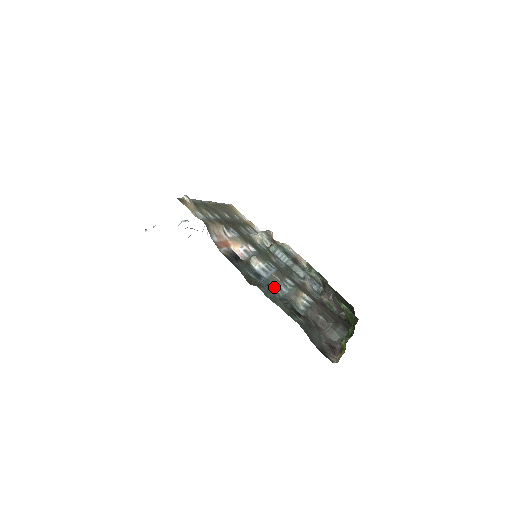
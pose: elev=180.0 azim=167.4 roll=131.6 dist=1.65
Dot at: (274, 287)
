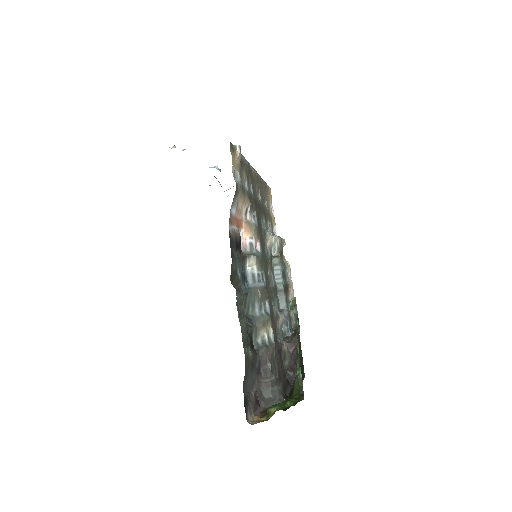
Dot at: (250, 300)
